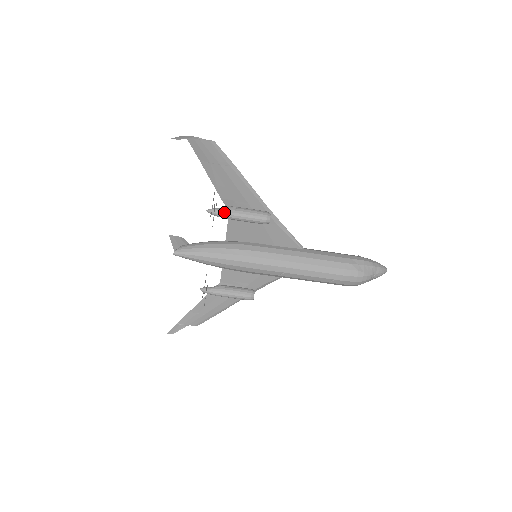
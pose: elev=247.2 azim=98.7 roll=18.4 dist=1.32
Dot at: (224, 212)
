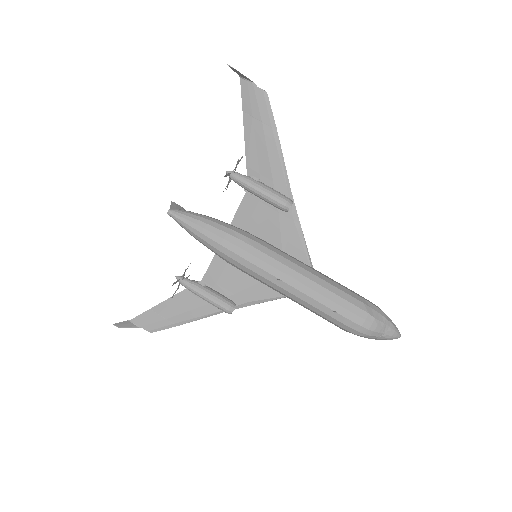
Dot at: (244, 178)
